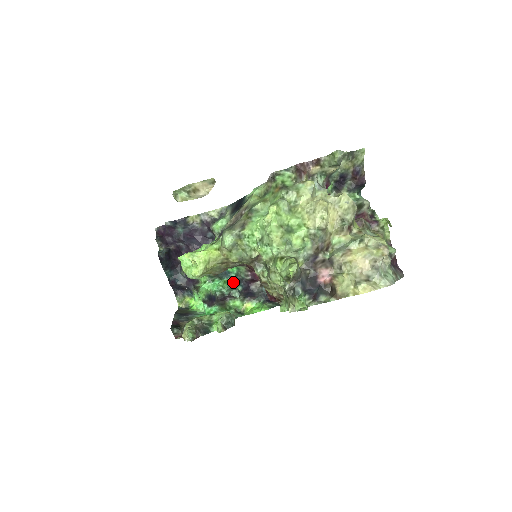
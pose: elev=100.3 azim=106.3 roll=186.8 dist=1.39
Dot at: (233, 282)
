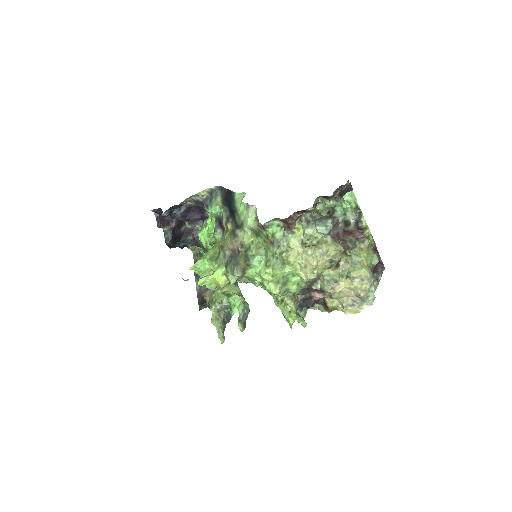
Dot at: occluded
